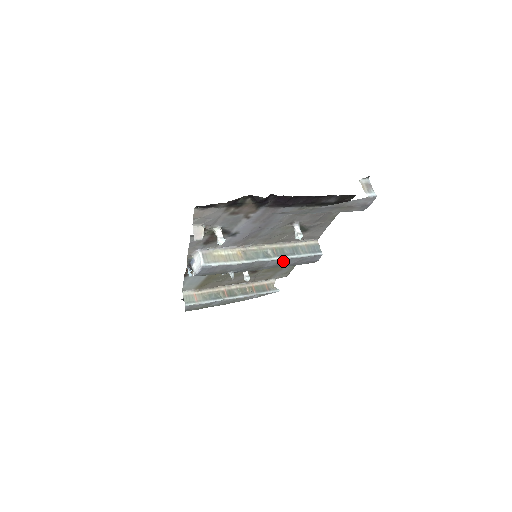
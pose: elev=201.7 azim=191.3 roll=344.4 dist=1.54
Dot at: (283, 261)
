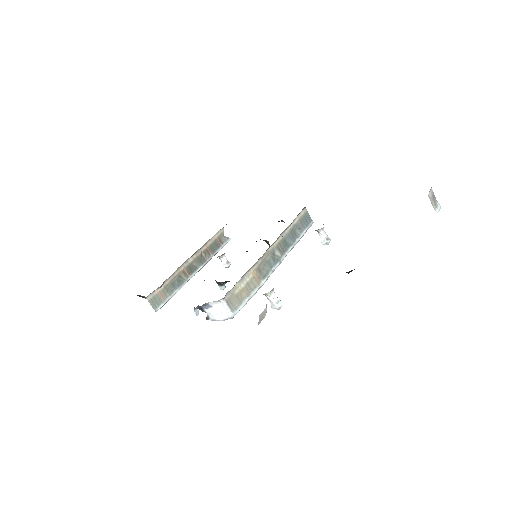
Dot at: occluded
